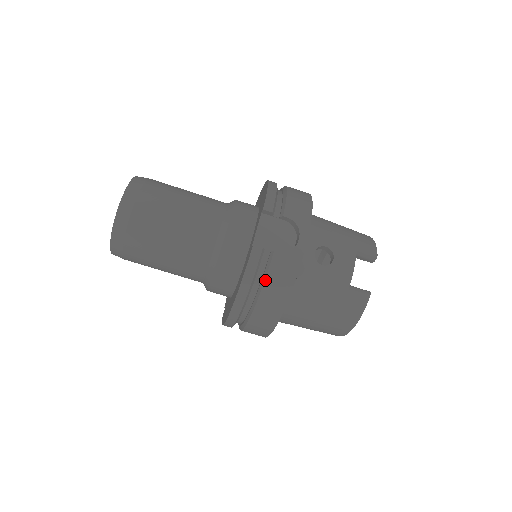
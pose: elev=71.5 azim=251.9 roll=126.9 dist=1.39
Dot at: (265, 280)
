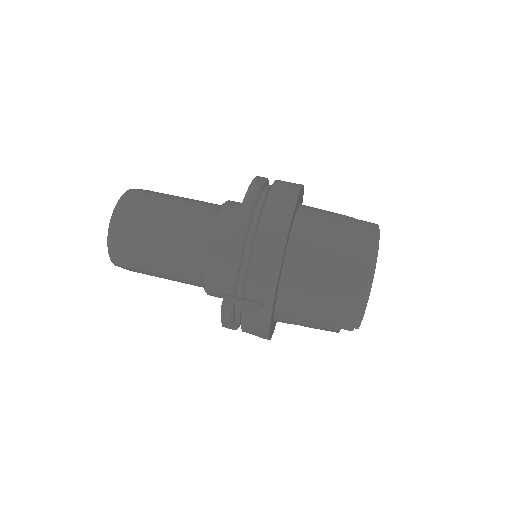
Dot at: (275, 181)
